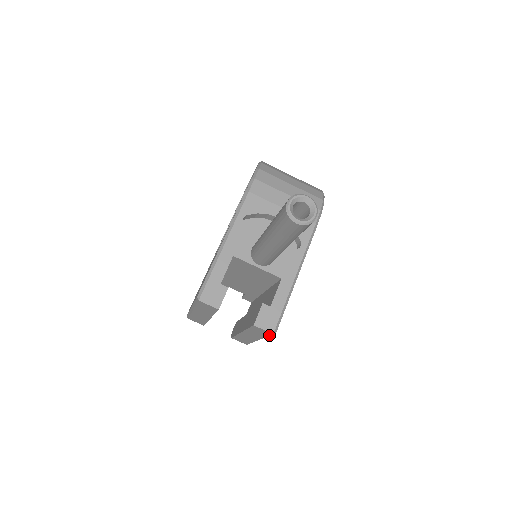
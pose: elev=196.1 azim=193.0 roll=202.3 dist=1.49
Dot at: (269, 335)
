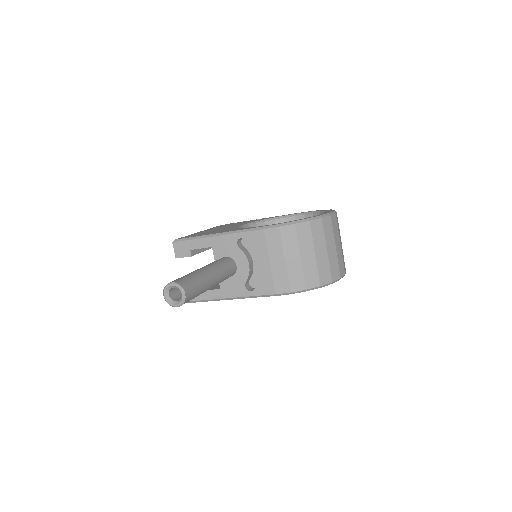
Dot at: occluded
